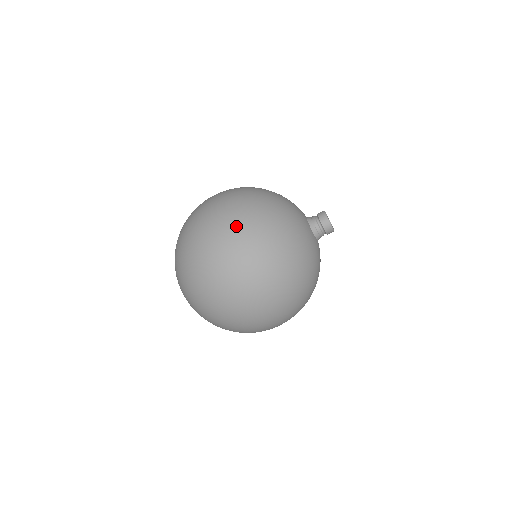
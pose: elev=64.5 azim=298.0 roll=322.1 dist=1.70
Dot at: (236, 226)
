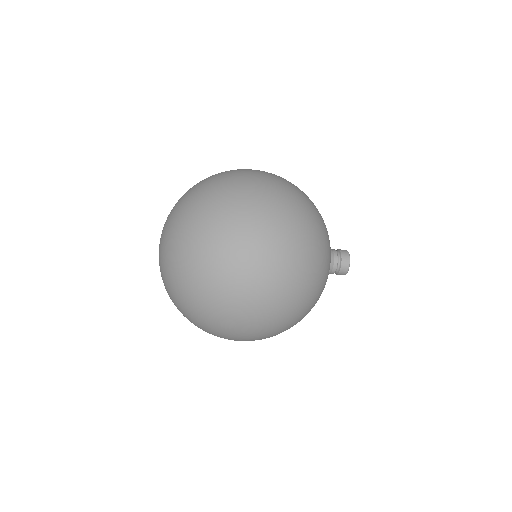
Dot at: (282, 199)
